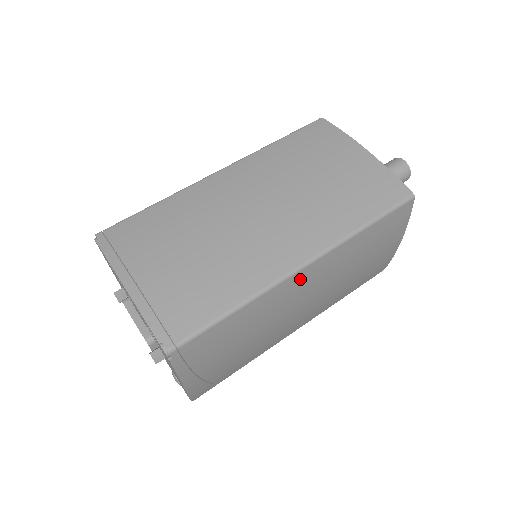
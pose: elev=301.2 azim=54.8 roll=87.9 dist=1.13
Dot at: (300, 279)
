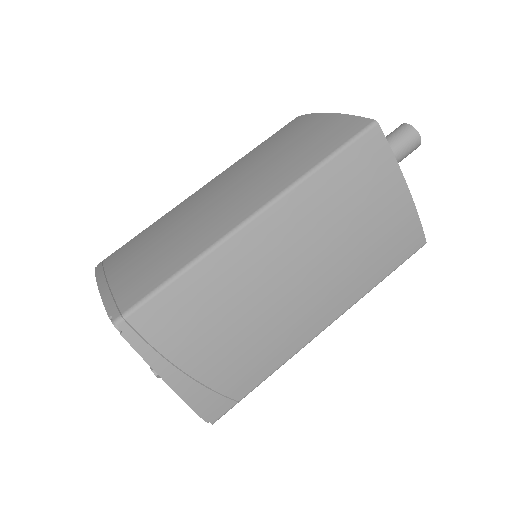
Dot at: (258, 234)
